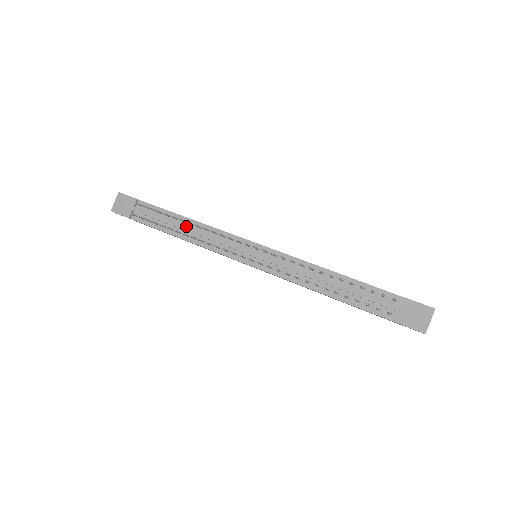
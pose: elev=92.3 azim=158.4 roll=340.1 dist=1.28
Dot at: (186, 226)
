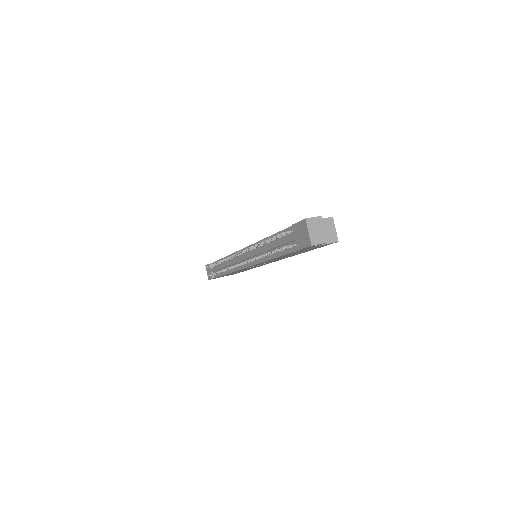
Dot at: occluded
